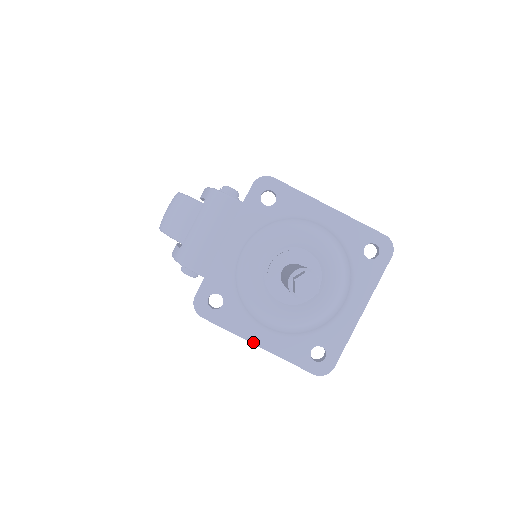
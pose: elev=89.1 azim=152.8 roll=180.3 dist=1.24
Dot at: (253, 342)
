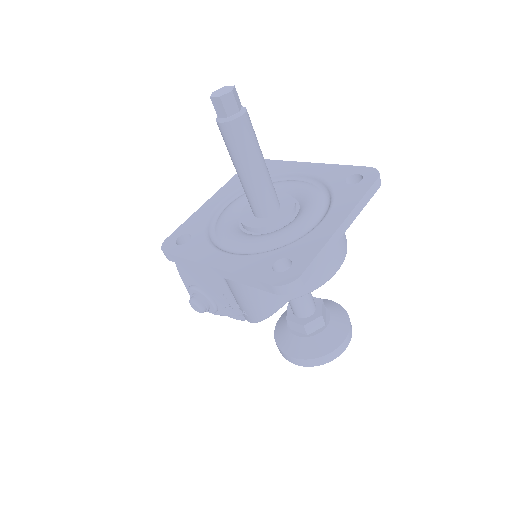
Dot at: (209, 265)
